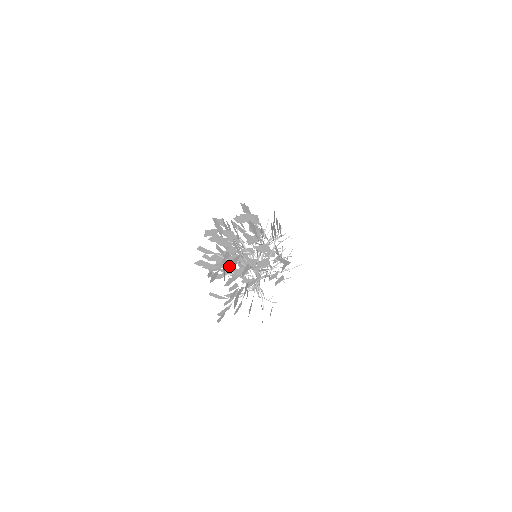
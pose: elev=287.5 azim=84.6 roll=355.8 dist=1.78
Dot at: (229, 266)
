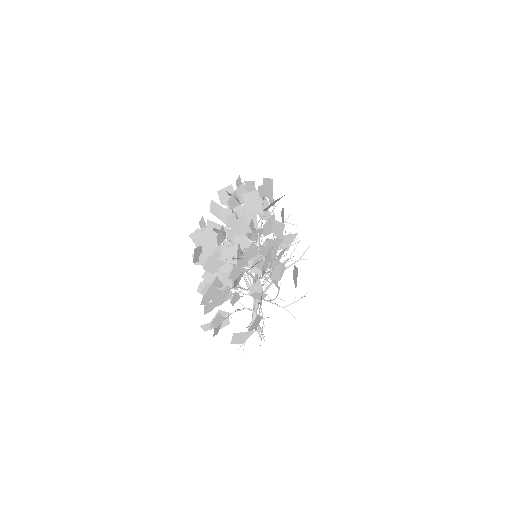
Dot at: (230, 294)
